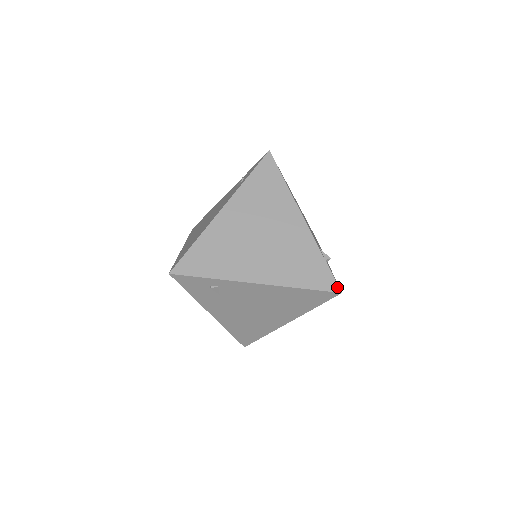
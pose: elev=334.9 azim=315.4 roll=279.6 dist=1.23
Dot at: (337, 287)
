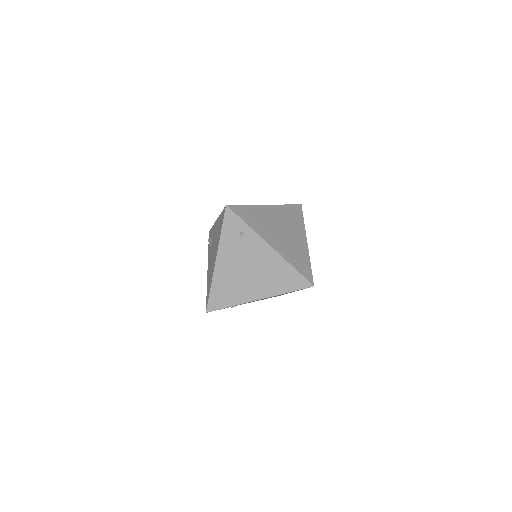
Dot at: (313, 282)
